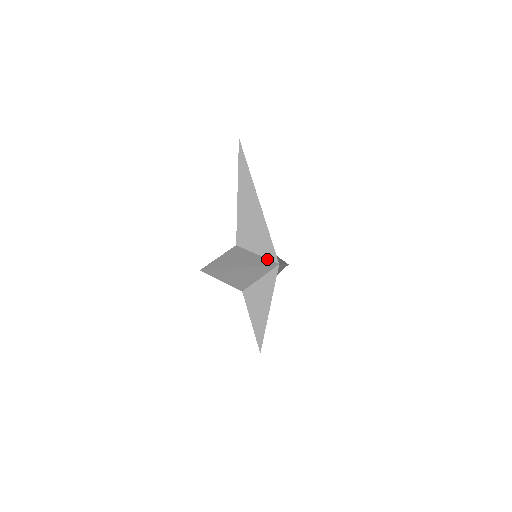
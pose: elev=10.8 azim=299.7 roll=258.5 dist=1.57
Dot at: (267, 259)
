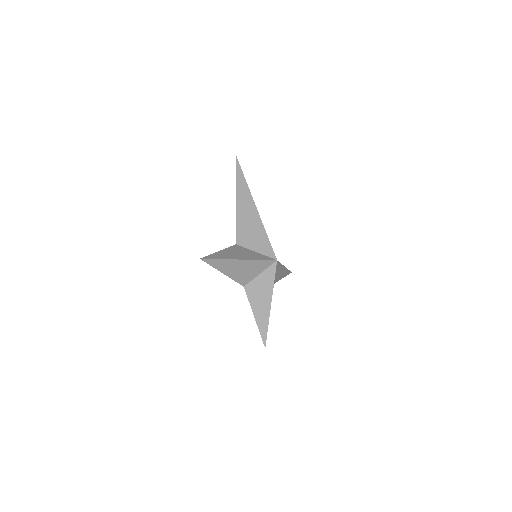
Dot at: (265, 256)
